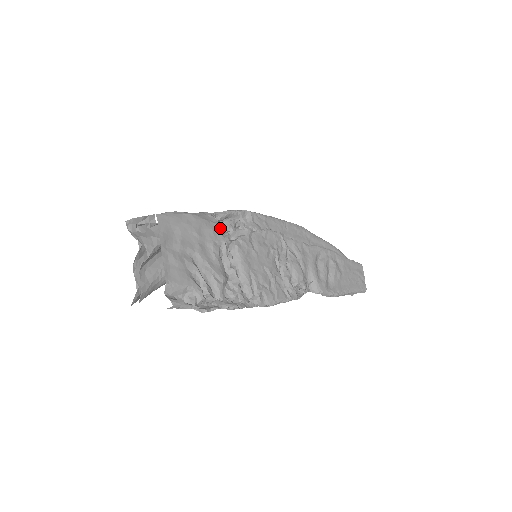
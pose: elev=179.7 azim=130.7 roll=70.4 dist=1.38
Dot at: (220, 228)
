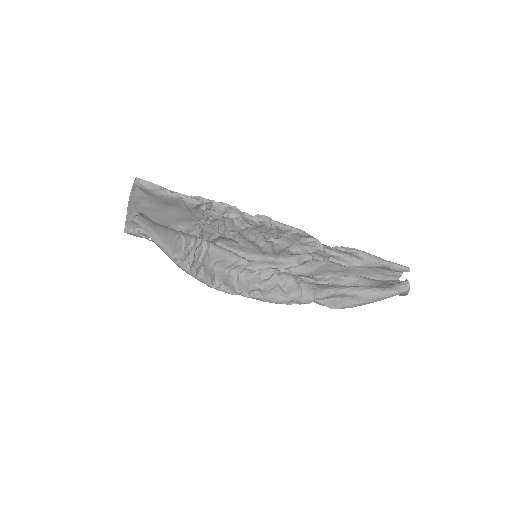
Dot at: occluded
